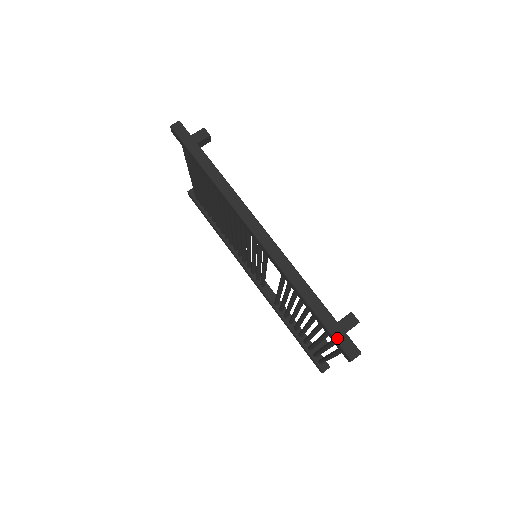
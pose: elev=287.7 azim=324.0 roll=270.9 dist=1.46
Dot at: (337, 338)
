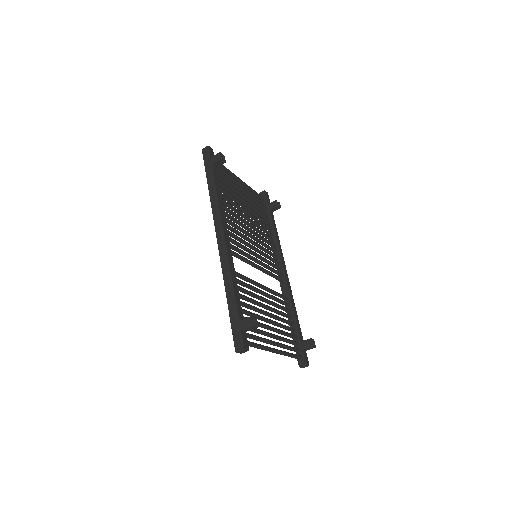
Dot at: (233, 332)
